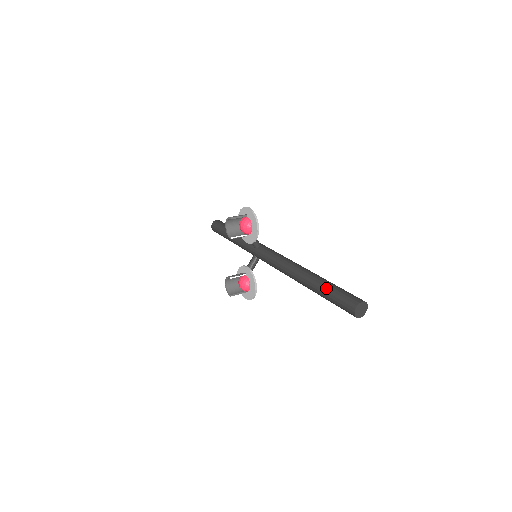
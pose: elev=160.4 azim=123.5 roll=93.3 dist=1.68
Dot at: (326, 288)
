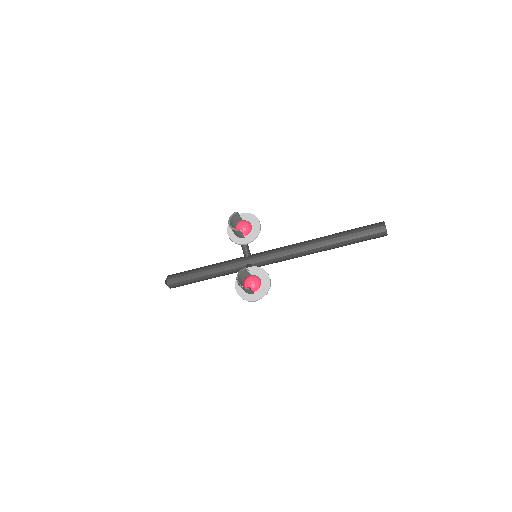
Dot at: (349, 230)
